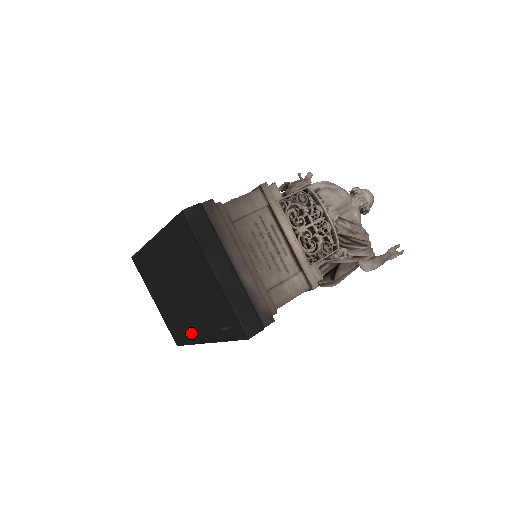
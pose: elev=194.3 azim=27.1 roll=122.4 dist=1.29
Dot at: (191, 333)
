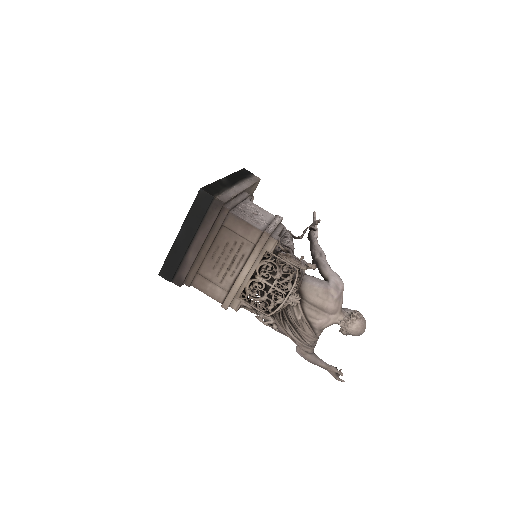
Dot at: occluded
